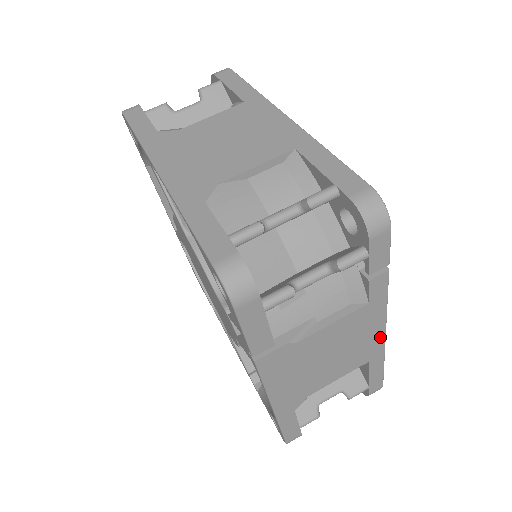
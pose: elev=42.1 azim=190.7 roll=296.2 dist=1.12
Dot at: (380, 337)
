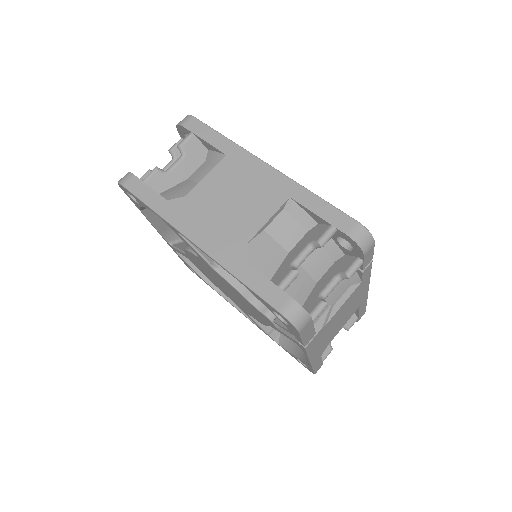
Dot at: (366, 292)
